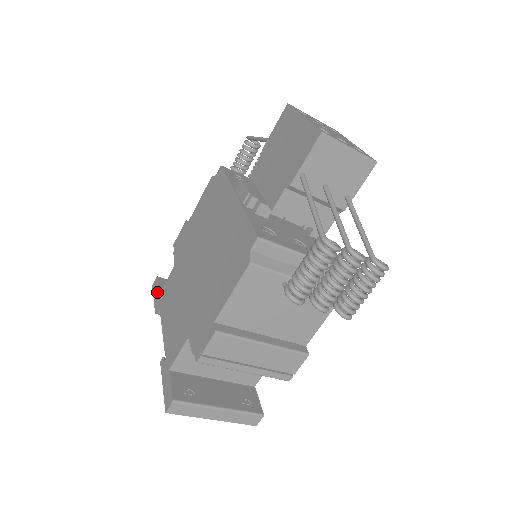
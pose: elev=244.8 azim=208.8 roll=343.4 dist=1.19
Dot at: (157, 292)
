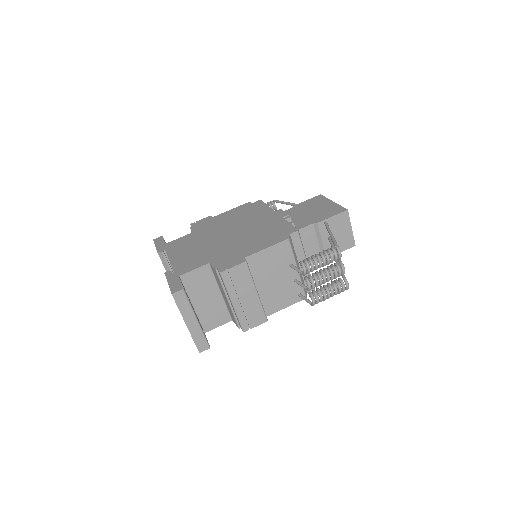
Dot at: (162, 242)
